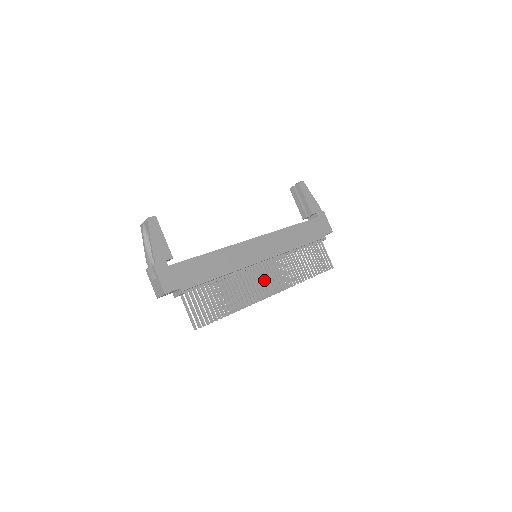
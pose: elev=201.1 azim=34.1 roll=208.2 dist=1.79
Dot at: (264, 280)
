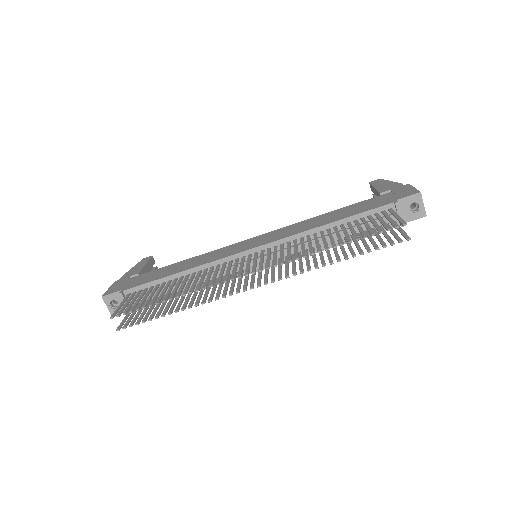
Dot at: (241, 266)
